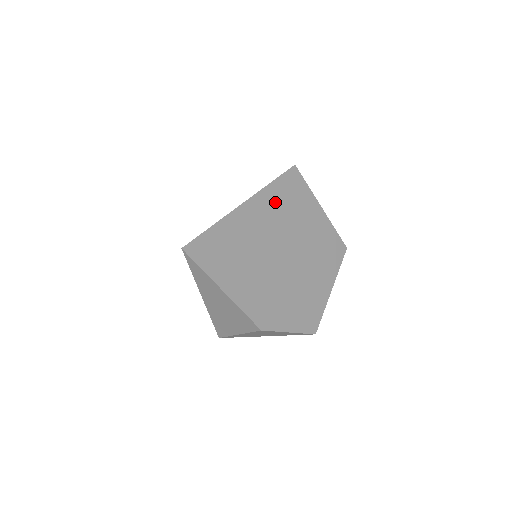
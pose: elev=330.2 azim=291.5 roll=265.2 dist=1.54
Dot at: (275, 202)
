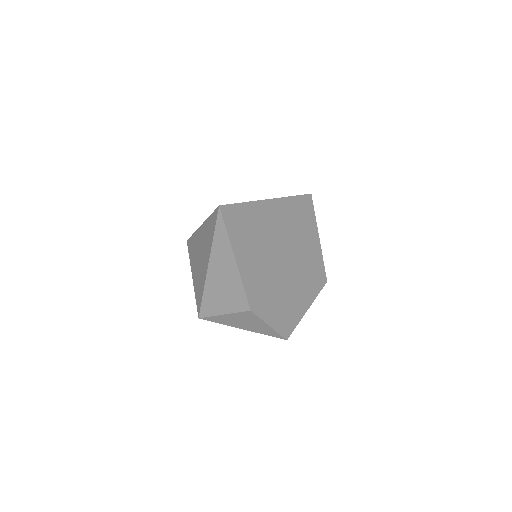
Dot at: (291, 213)
